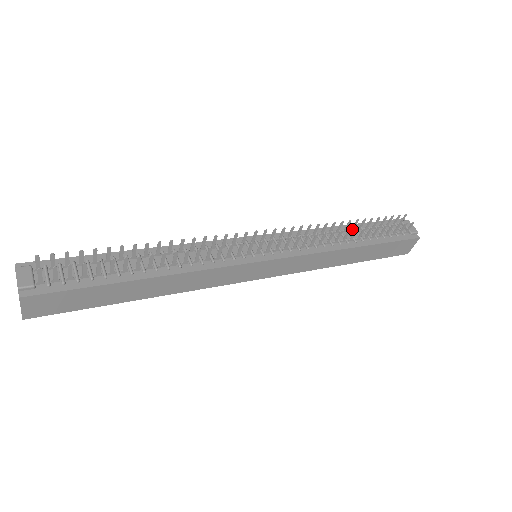
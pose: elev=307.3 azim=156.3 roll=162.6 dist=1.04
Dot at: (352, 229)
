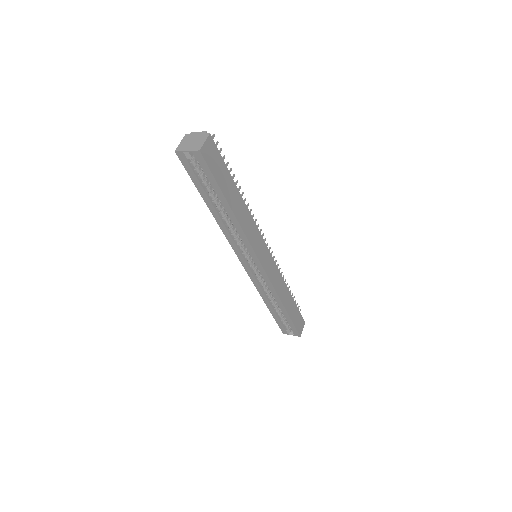
Dot at: occluded
